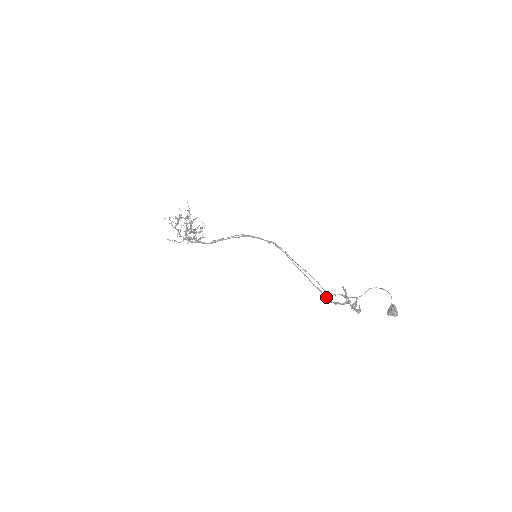
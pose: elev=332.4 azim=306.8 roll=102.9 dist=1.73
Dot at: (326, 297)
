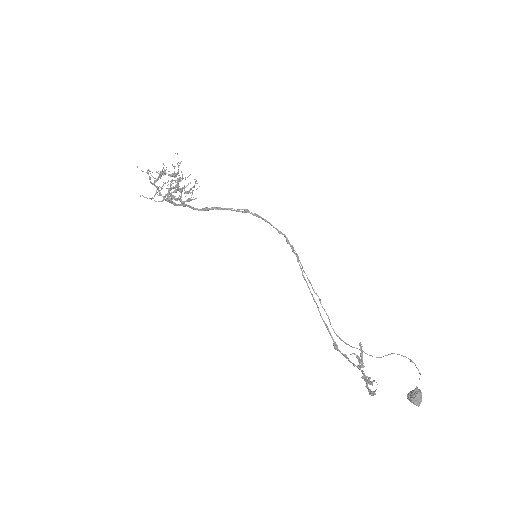
Dot at: (333, 341)
